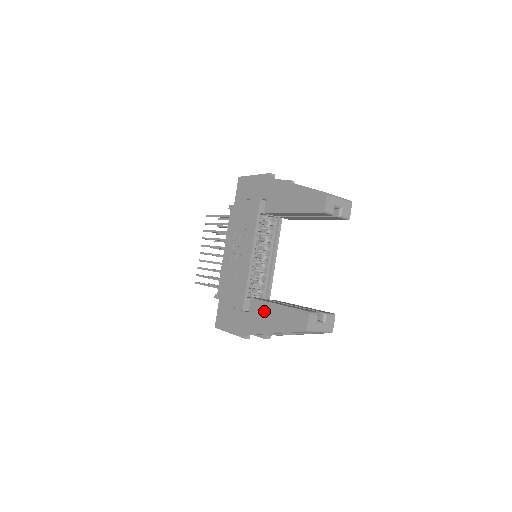
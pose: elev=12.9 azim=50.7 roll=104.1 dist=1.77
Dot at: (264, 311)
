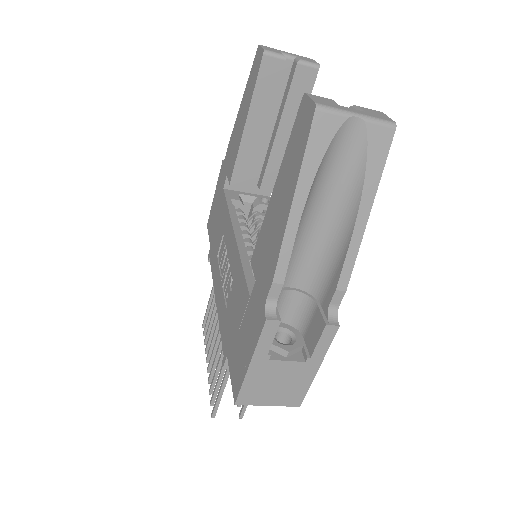
Dot at: (267, 230)
